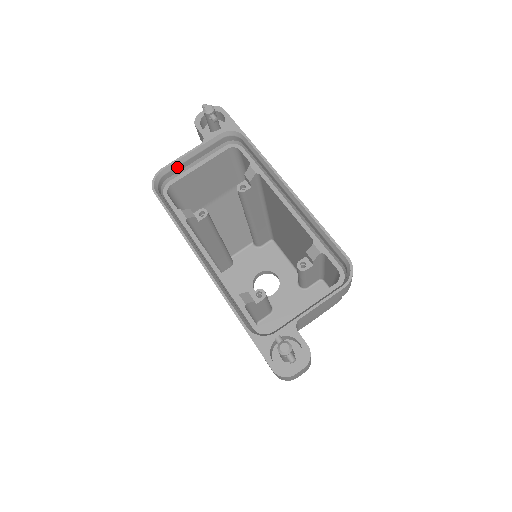
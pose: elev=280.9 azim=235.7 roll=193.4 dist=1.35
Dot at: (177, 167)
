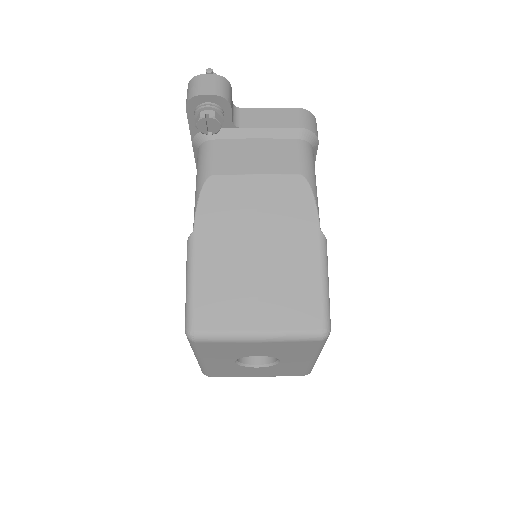
Dot at: occluded
